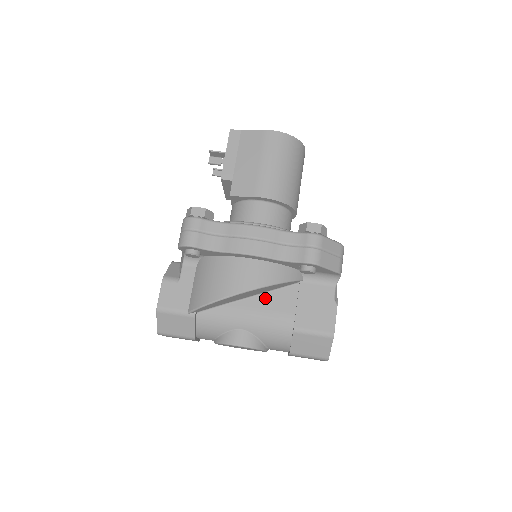
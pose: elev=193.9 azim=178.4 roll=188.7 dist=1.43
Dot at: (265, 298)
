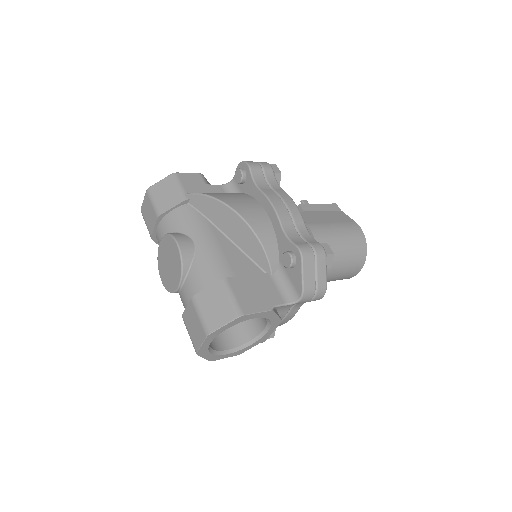
Dot at: (235, 250)
